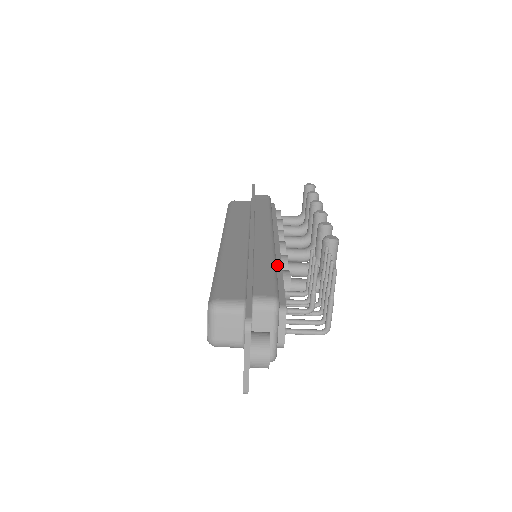
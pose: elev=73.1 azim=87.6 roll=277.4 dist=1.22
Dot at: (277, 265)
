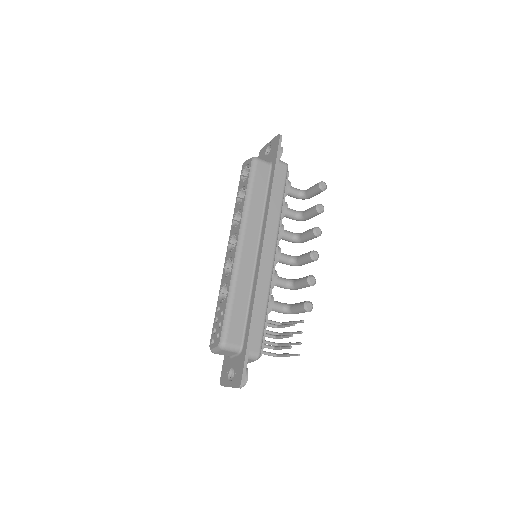
Dot at: occluded
